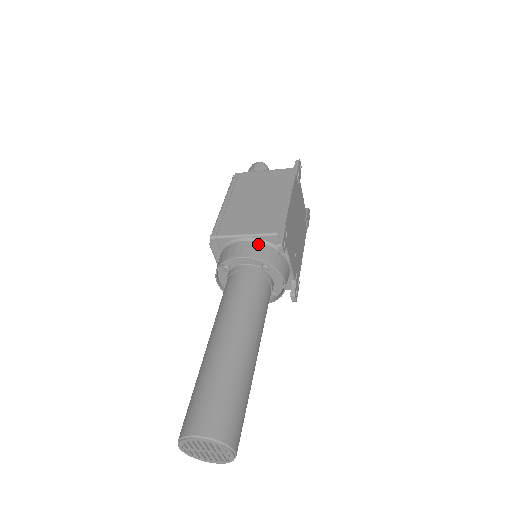
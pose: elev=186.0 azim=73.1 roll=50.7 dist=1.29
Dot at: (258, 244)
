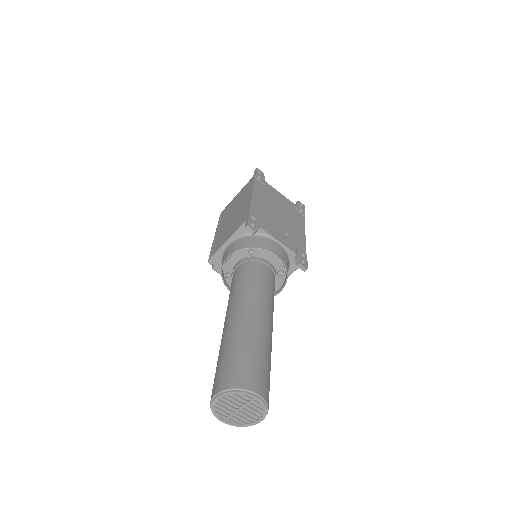
Dot at: (238, 240)
